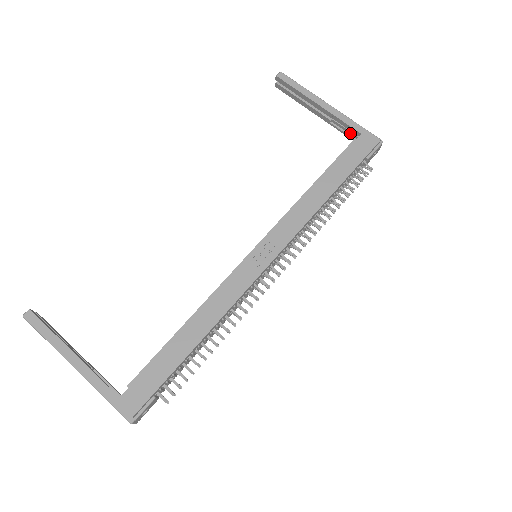
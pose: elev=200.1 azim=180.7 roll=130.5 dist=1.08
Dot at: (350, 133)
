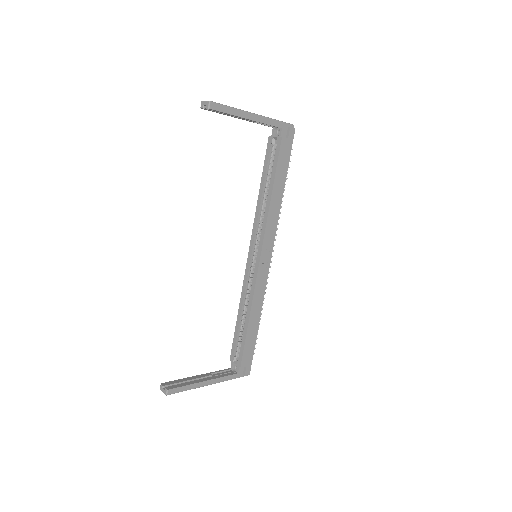
Dot at: occluded
